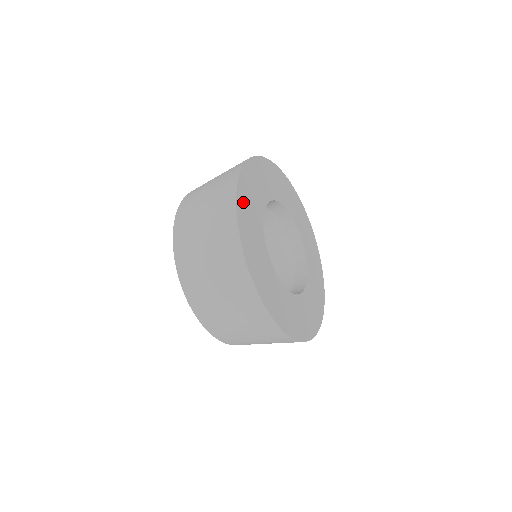
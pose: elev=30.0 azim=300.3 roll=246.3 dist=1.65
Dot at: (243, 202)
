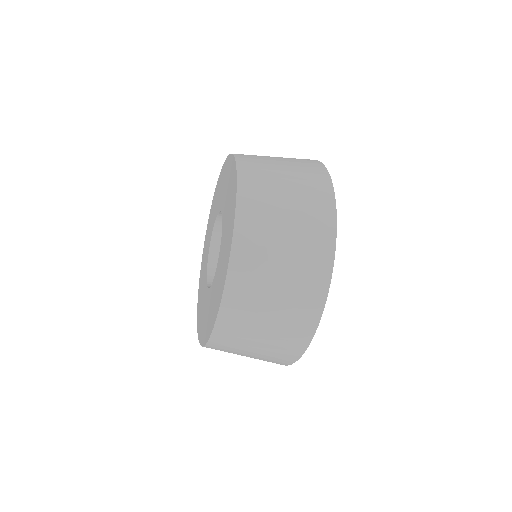
Dot at: occluded
